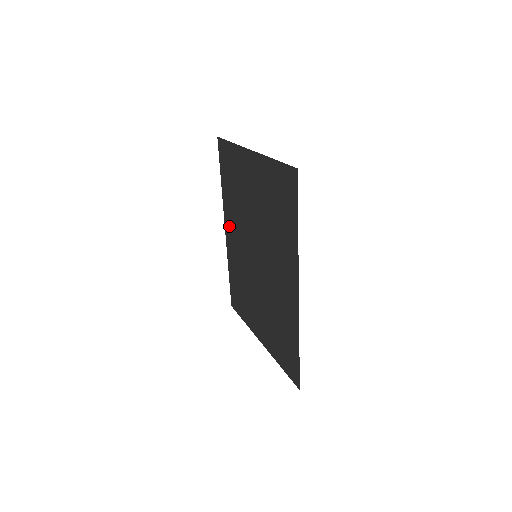
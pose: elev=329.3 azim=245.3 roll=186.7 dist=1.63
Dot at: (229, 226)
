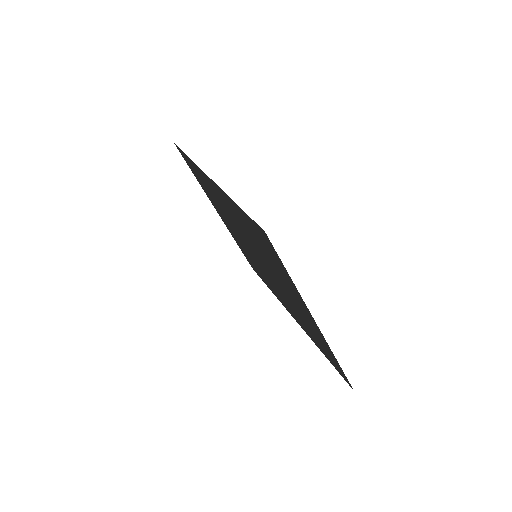
Dot at: (221, 196)
